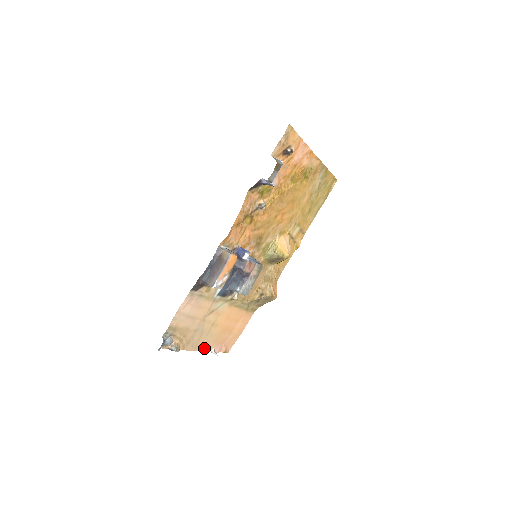
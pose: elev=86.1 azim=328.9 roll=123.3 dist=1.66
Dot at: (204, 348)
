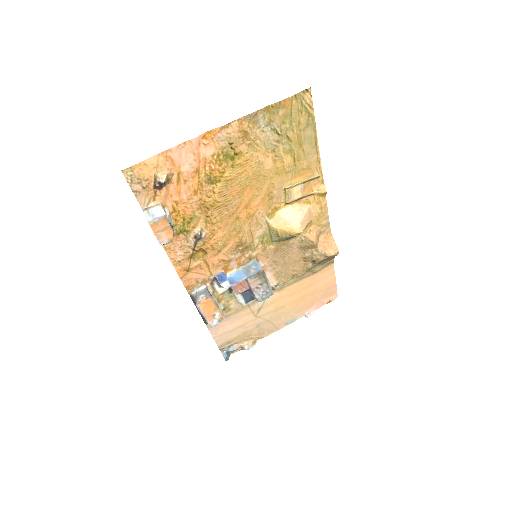
Dot at: (291, 321)
